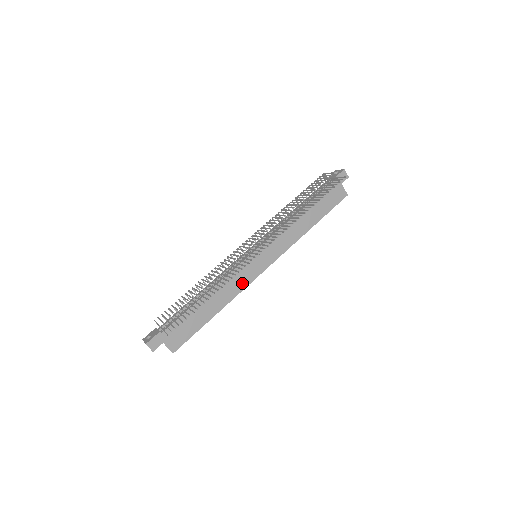
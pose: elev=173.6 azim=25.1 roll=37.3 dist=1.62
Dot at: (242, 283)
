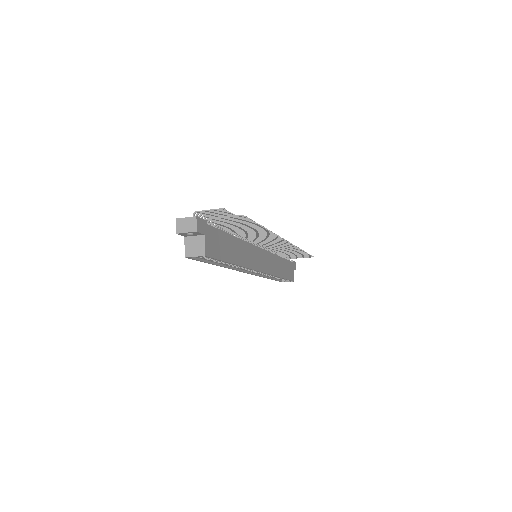
Dot at: (251, 262)
